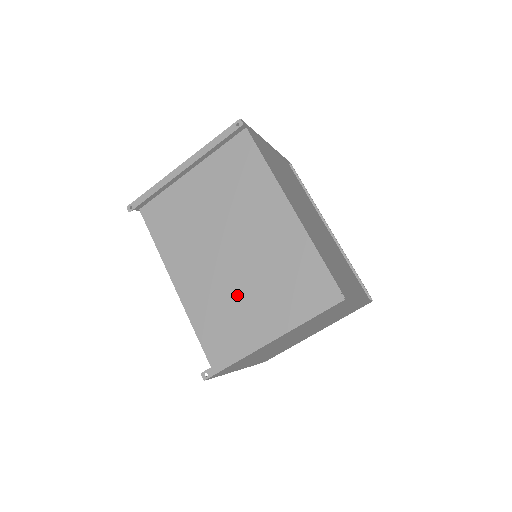
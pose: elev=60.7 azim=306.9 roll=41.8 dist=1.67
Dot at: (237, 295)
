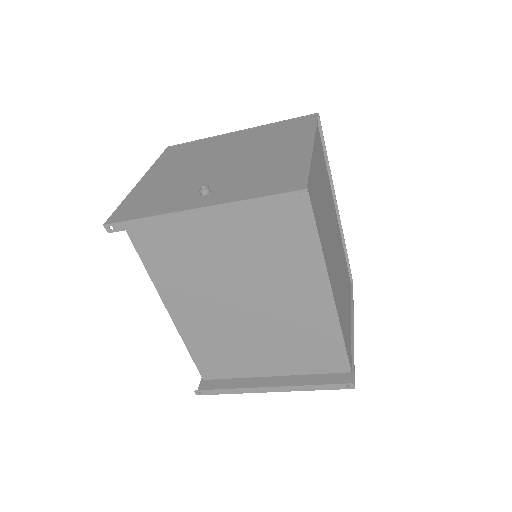
Dot at: (241, 336)
